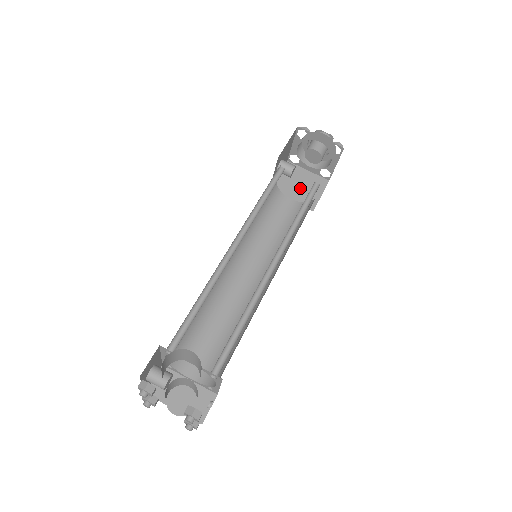
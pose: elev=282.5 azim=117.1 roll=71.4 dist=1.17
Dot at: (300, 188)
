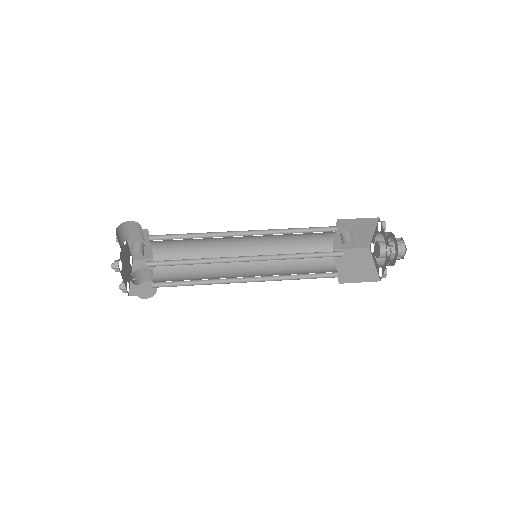
Dot at: (352, 266)
